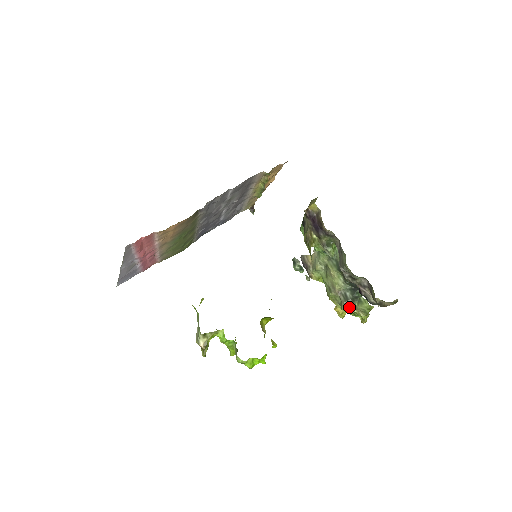
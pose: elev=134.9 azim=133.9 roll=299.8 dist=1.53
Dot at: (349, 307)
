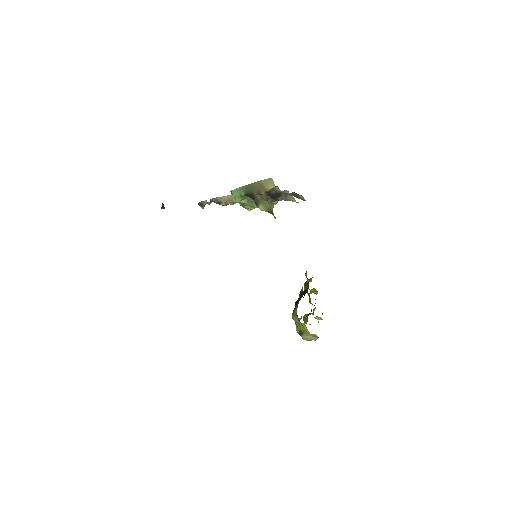
Dot at: occluded
